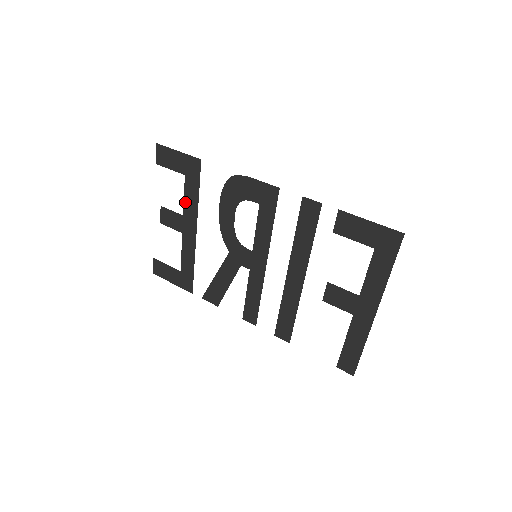
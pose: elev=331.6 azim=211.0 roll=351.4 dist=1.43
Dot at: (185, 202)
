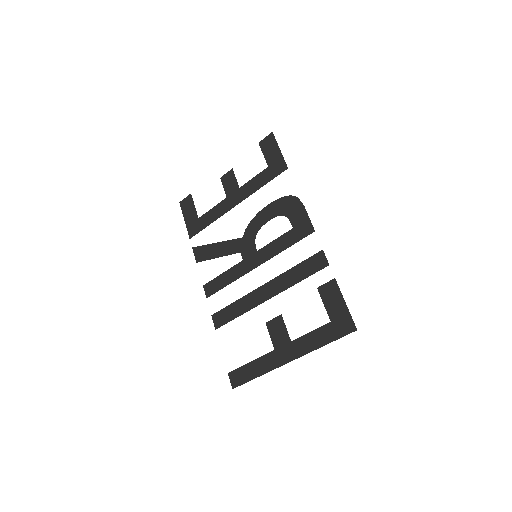
Dot at: (250, 182)
